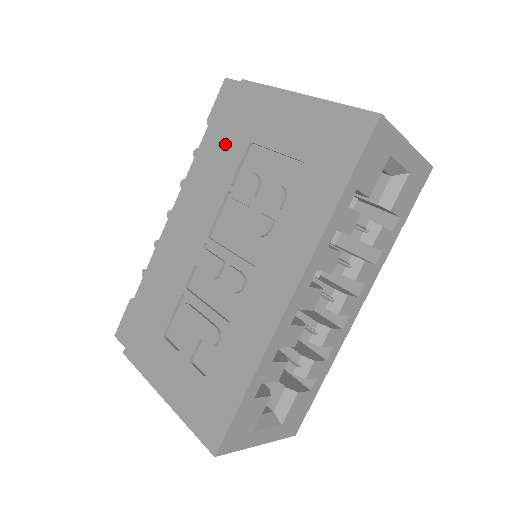
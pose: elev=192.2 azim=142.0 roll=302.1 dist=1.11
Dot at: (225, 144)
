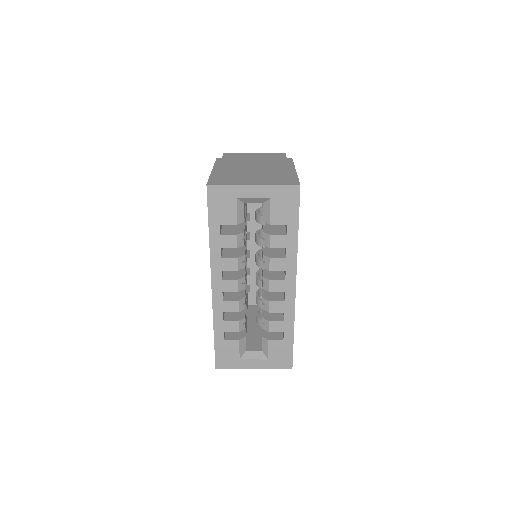
Dot at: occluded
